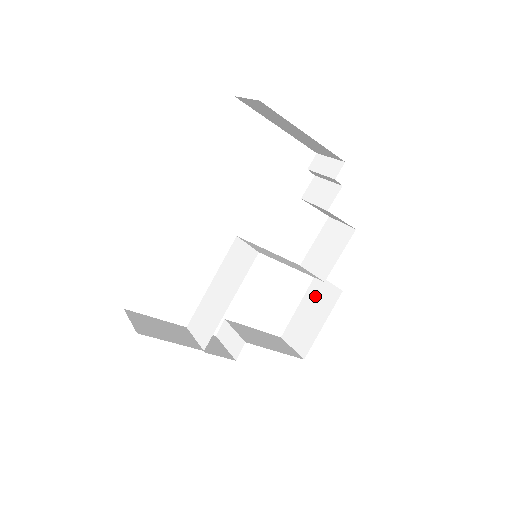
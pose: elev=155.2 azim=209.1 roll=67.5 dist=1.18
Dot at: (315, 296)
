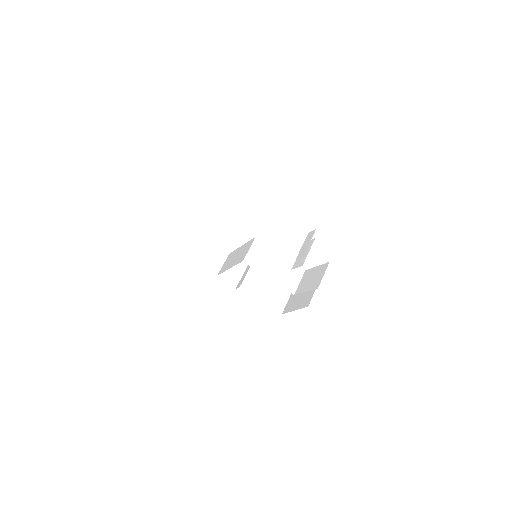
Dot at: (308, 291)
